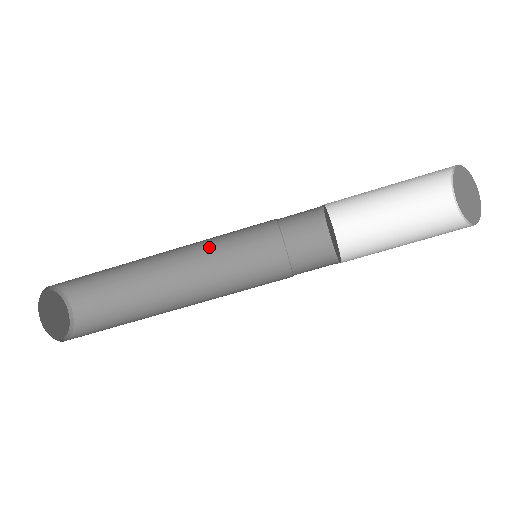
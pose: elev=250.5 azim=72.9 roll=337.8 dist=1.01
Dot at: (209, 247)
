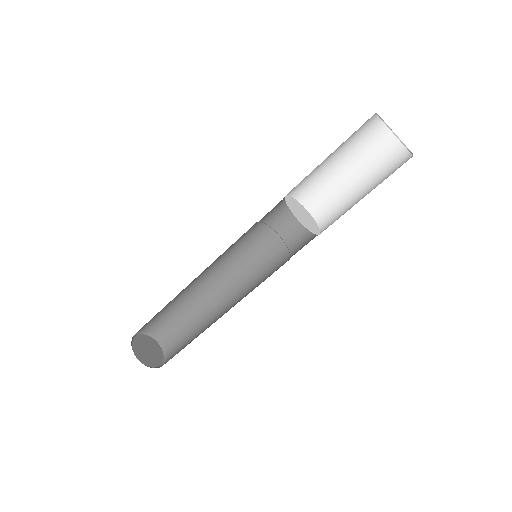
Dot at: (216, 260)
